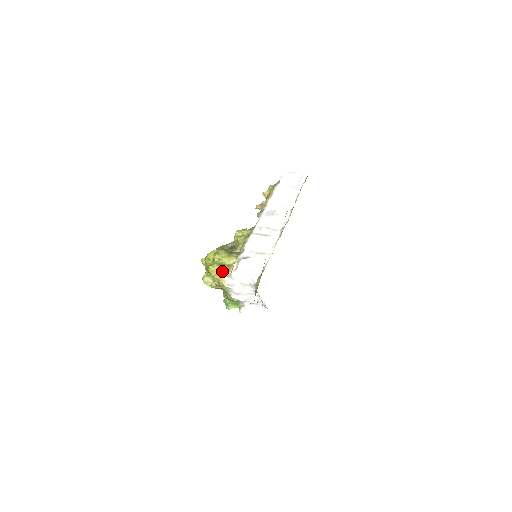
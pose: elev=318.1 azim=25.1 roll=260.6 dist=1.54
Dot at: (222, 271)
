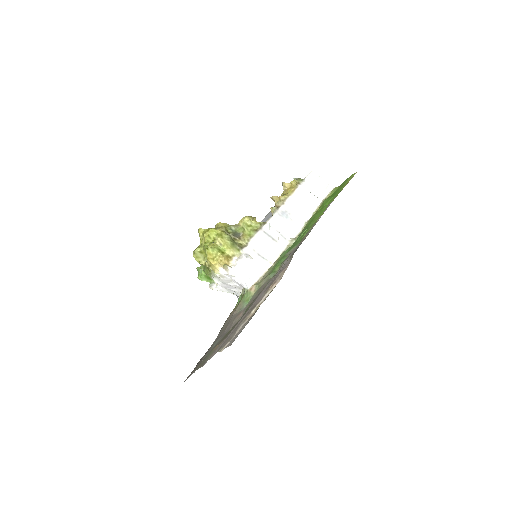
Dot at: (220, 260)
